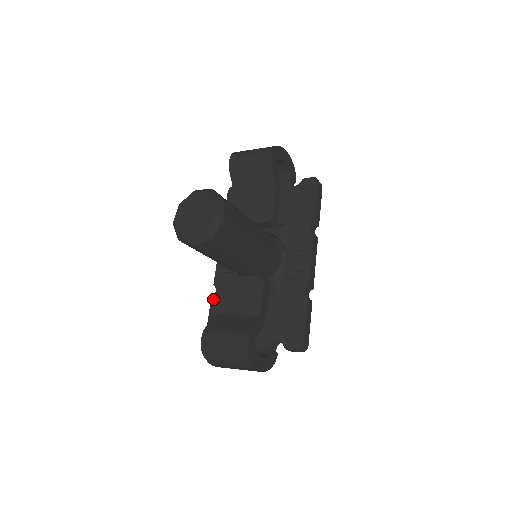
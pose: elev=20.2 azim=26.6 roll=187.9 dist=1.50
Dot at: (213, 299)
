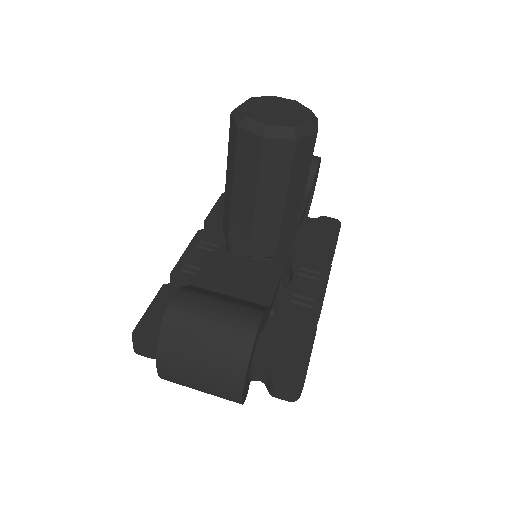
Dot at: (164, 288)
